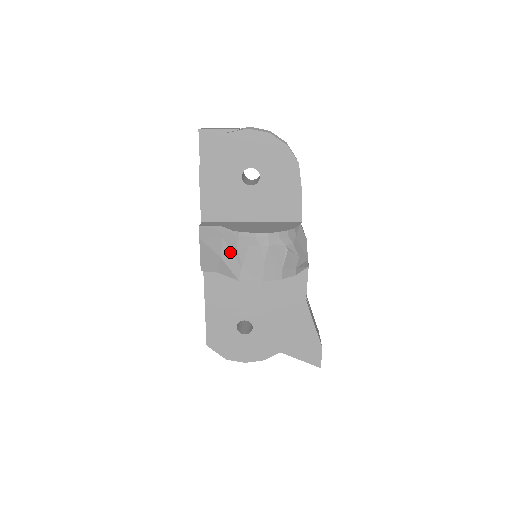
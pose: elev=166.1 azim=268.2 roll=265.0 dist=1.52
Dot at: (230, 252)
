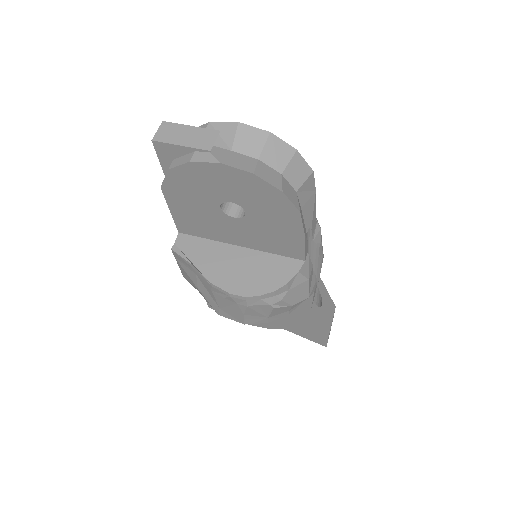
Dot at: (206, 290)
